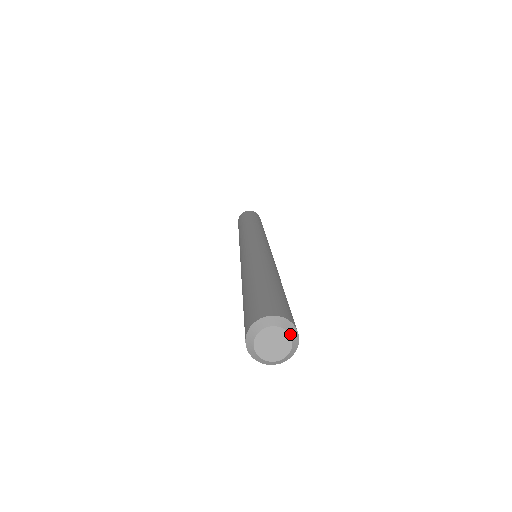
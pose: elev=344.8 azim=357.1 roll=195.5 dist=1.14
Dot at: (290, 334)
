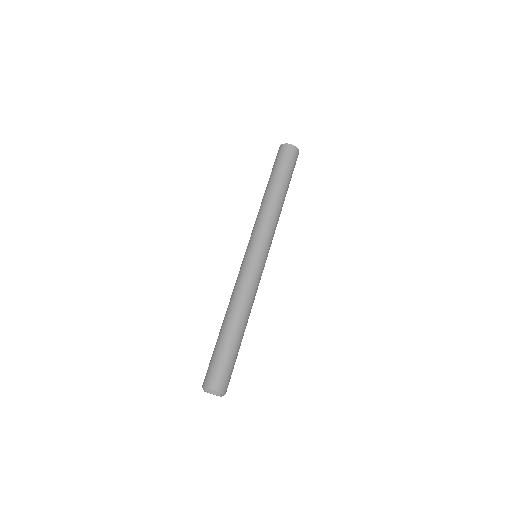
Dot at: (218, 395)
